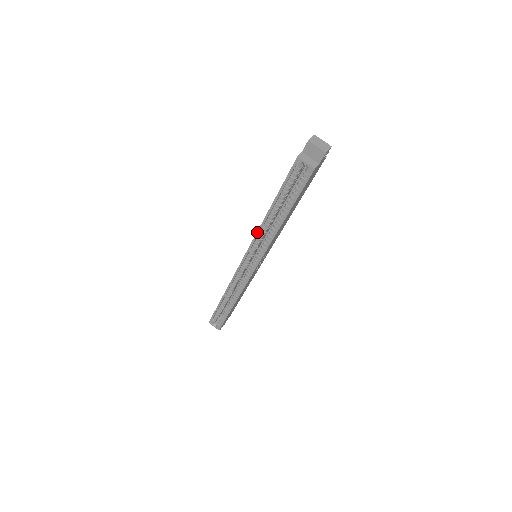
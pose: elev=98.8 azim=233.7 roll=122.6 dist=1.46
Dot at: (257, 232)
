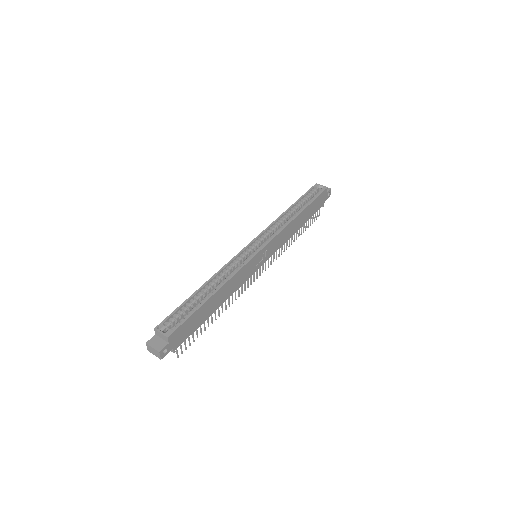
Dot at: (274, 221)
